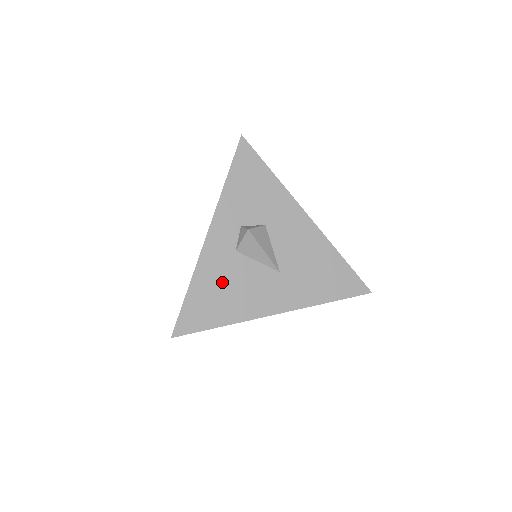
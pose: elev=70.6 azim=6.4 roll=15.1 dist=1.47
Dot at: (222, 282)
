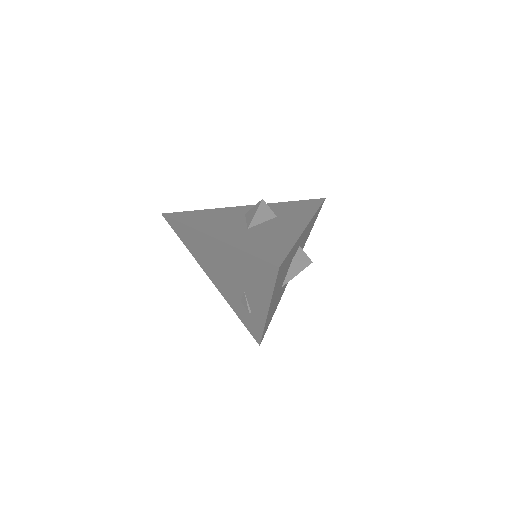
Dot at: (217, 216)
